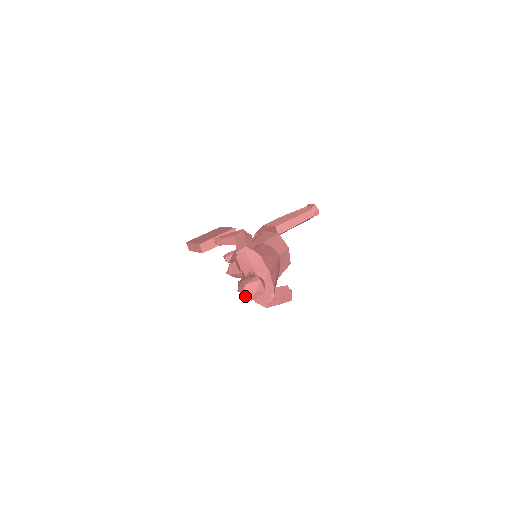
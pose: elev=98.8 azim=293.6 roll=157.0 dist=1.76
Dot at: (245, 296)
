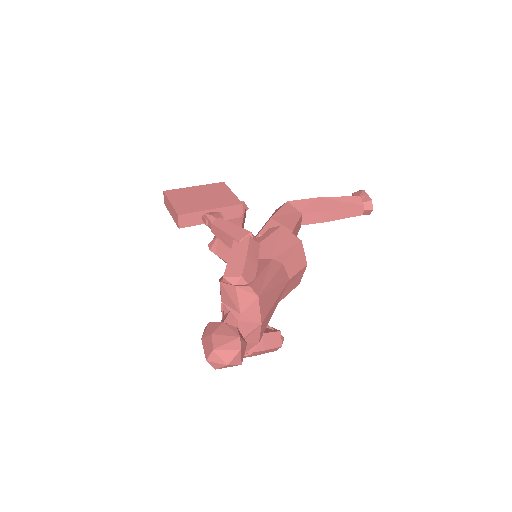
Dot at: (208, 359)
